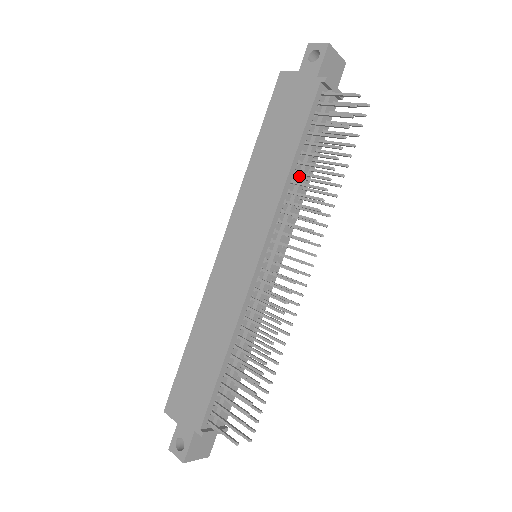
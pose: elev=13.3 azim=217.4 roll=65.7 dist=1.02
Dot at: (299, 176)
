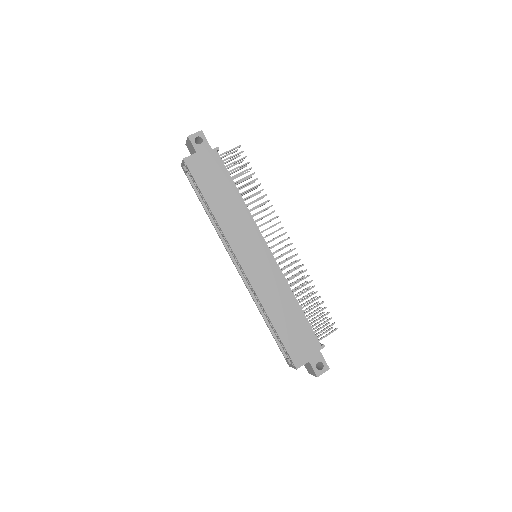
Dot at: occluded
